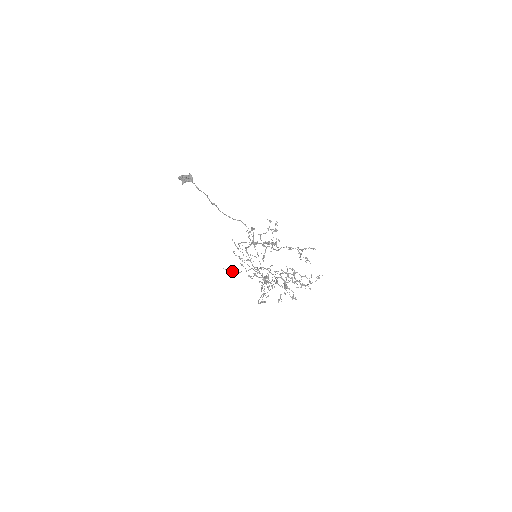
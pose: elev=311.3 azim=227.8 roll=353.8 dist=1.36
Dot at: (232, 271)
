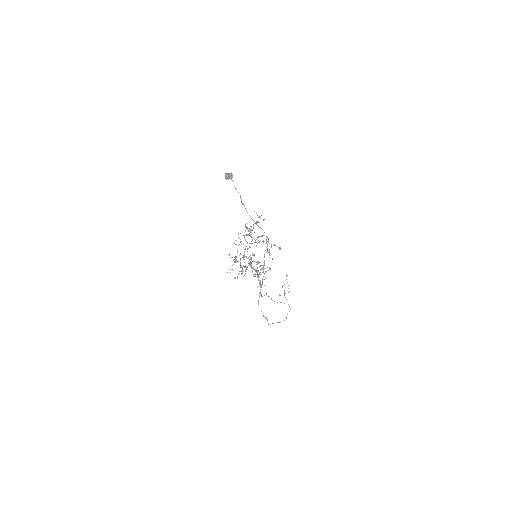
Dot at: (271, 298)
